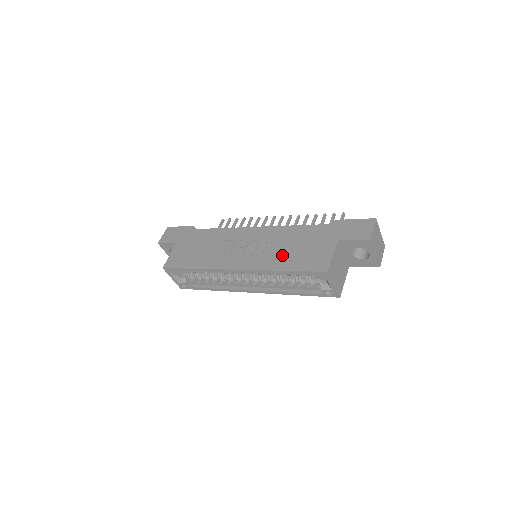
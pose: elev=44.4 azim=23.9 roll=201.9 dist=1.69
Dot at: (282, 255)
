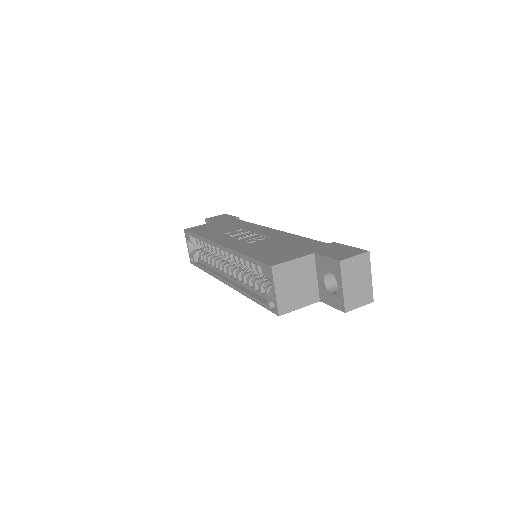
Dot at: (260, 247)
